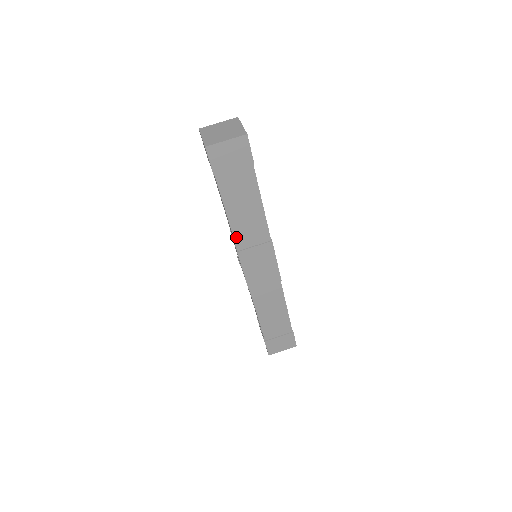
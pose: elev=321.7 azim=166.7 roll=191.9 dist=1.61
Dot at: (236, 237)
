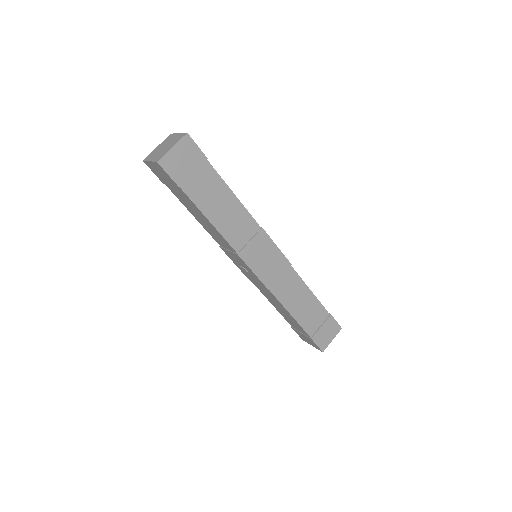
Dot at: (229, 240)
